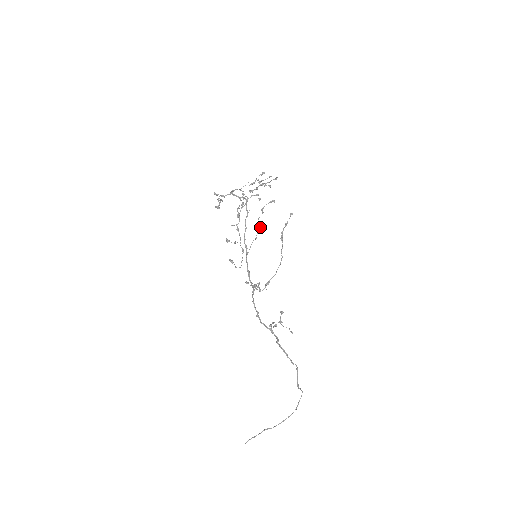
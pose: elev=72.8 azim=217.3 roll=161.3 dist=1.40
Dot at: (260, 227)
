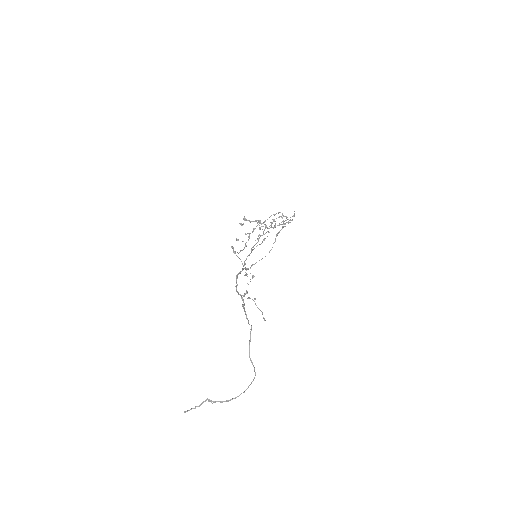
Dot at: occluded
